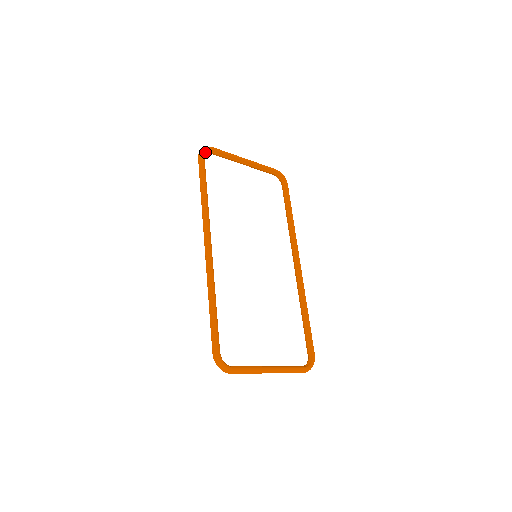
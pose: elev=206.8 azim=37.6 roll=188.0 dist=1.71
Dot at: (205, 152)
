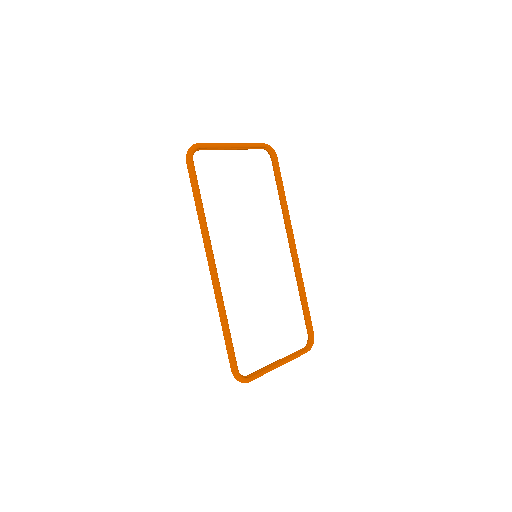
Dot at: (193, 154)
